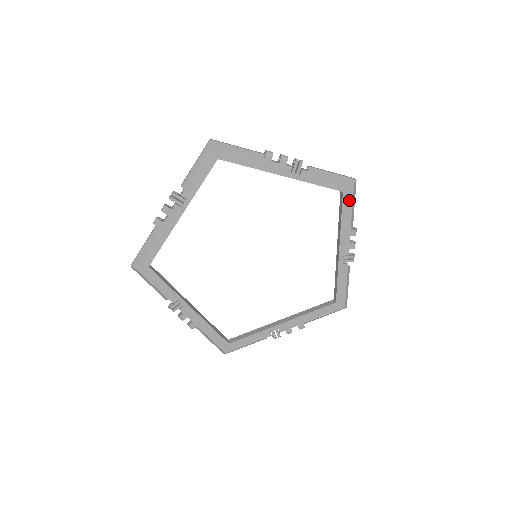
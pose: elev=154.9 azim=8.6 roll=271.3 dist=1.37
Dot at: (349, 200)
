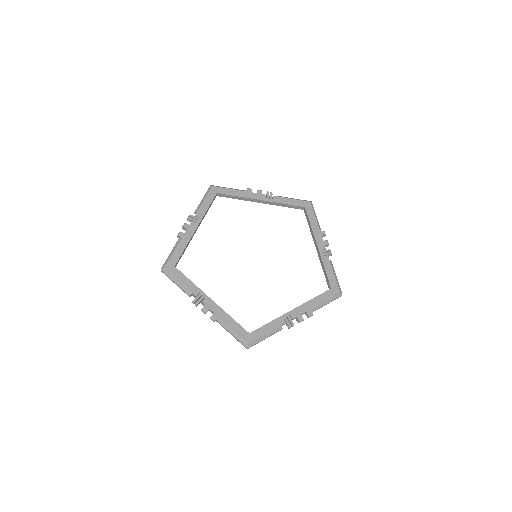
Dot at: (311, 212)
